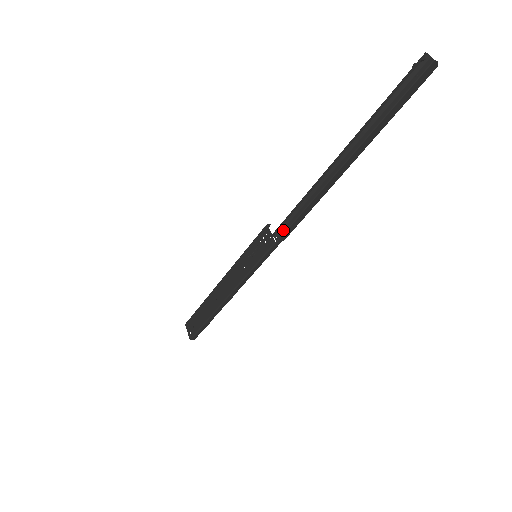
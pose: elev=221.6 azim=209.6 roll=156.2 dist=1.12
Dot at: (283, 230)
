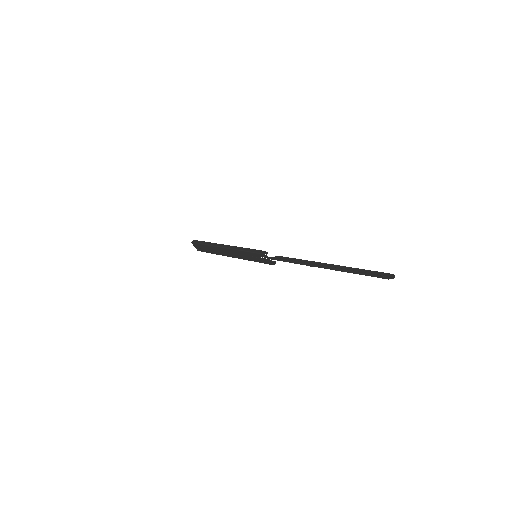
Dot at: (278, 259)
